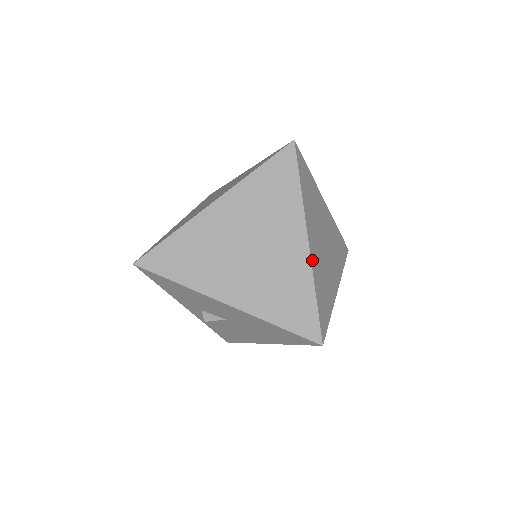
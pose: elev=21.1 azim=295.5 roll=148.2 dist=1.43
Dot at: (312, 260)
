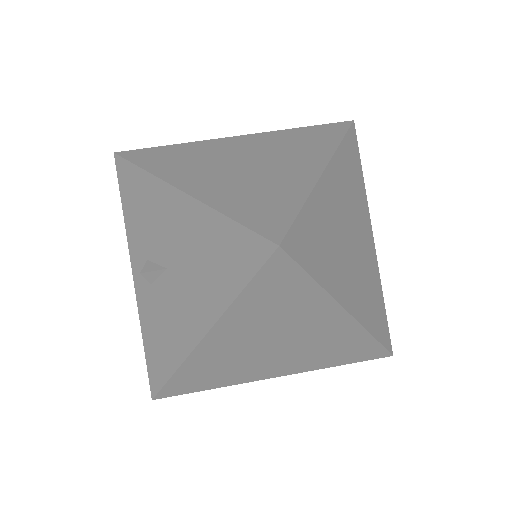
Dot at: (321, 185)
